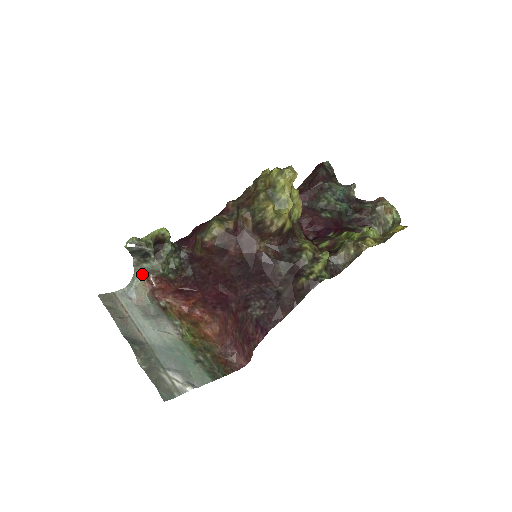
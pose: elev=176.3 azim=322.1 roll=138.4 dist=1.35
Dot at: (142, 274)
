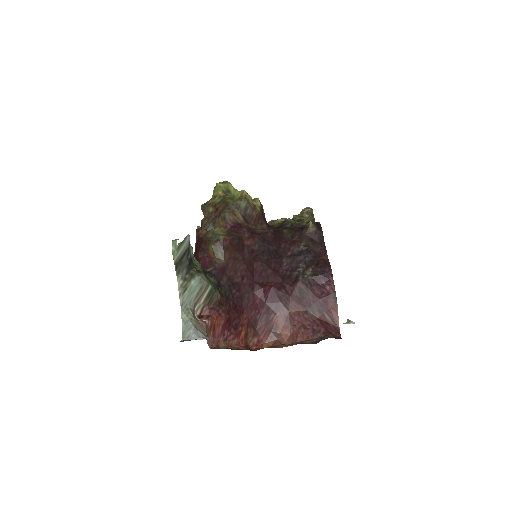
Dot at: (190, 309)
